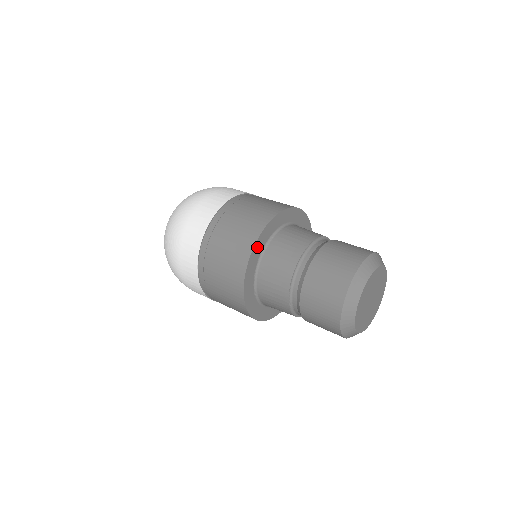
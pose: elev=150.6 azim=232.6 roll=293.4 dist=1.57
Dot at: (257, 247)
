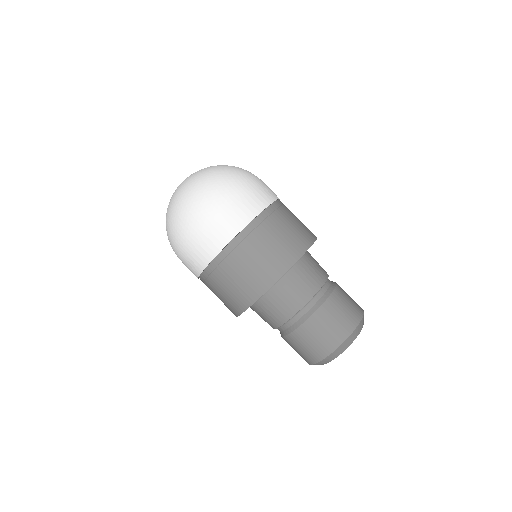
Dot at: occluded
